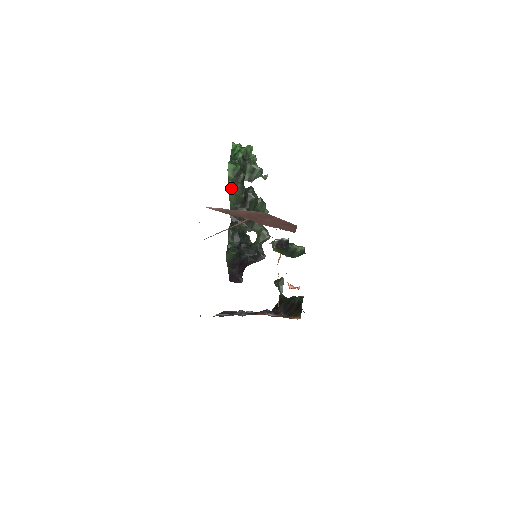
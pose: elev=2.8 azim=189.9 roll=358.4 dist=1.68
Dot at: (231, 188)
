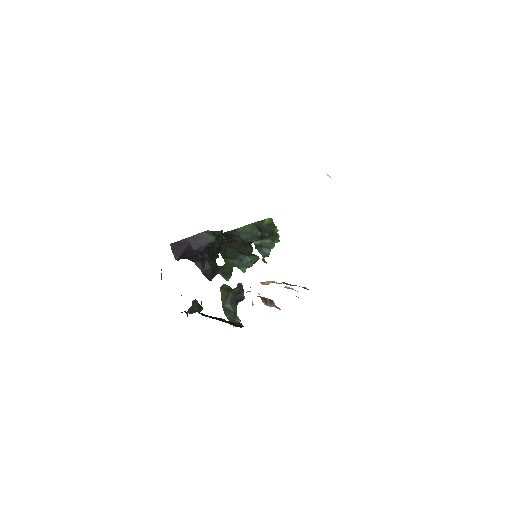
Dot at: (256, 225)
